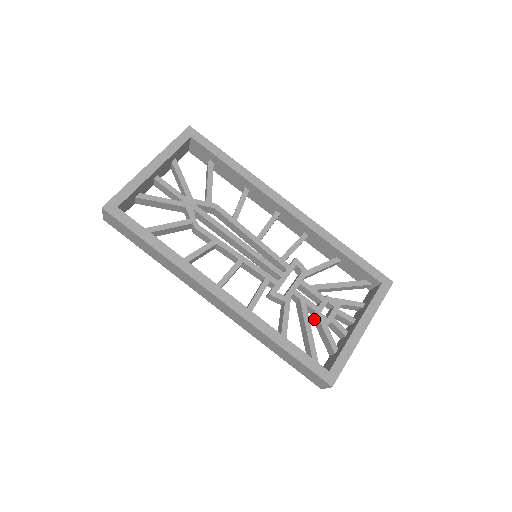
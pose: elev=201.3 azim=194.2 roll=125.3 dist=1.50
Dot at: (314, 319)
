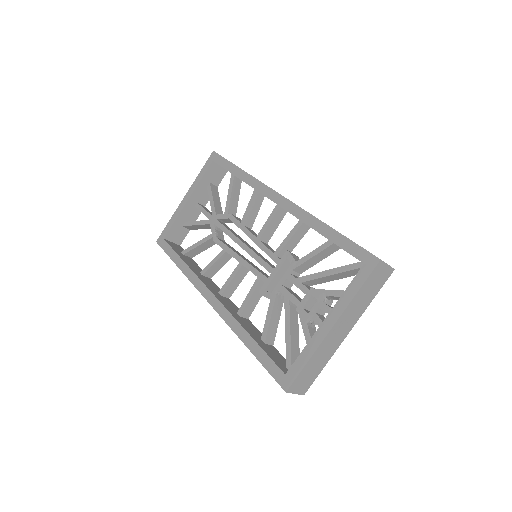
Dot at: occluded
